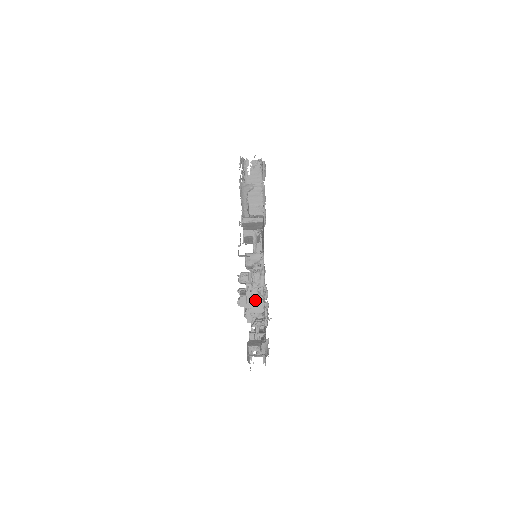
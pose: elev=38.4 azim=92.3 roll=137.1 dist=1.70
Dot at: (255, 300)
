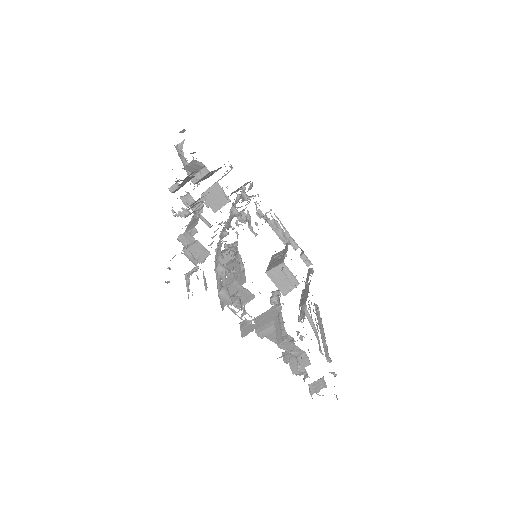
Dot at: (192, 223)
